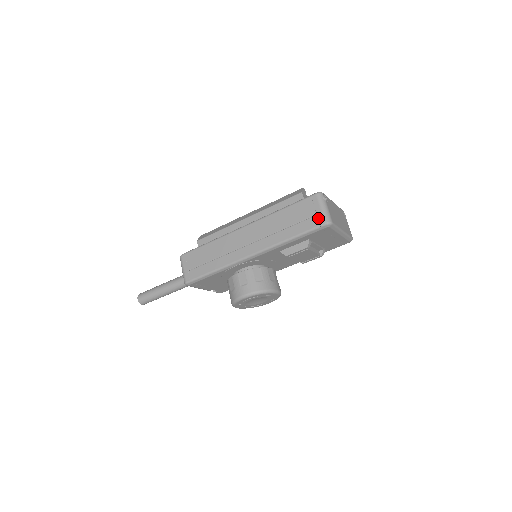
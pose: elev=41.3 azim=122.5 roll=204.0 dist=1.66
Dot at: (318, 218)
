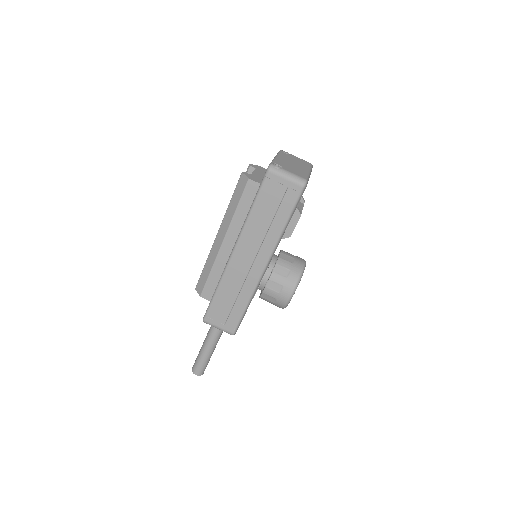
Dot at: (292, 189)
